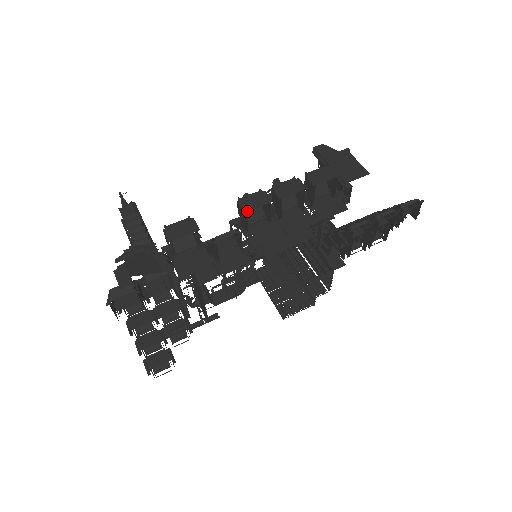
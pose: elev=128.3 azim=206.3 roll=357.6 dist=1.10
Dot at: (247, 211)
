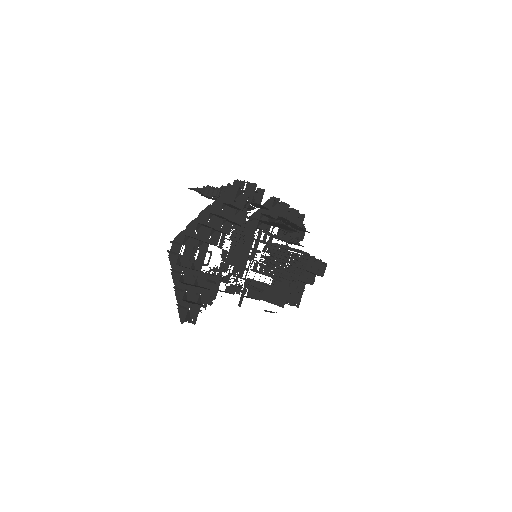
Dot at: occluded
